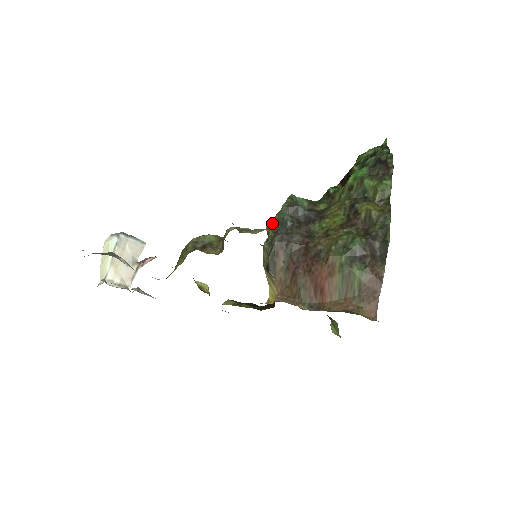
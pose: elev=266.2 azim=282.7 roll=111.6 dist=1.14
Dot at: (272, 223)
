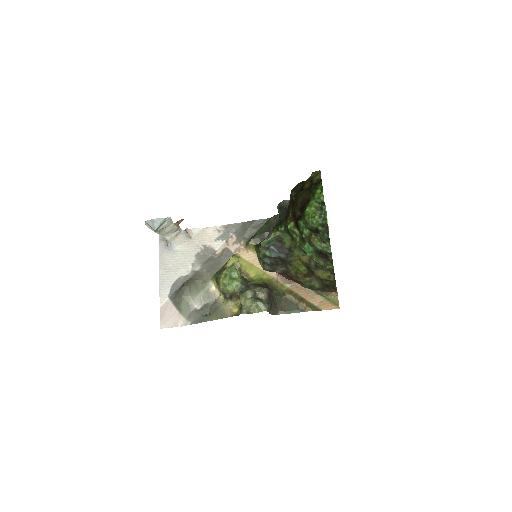
Dot at: occluded
